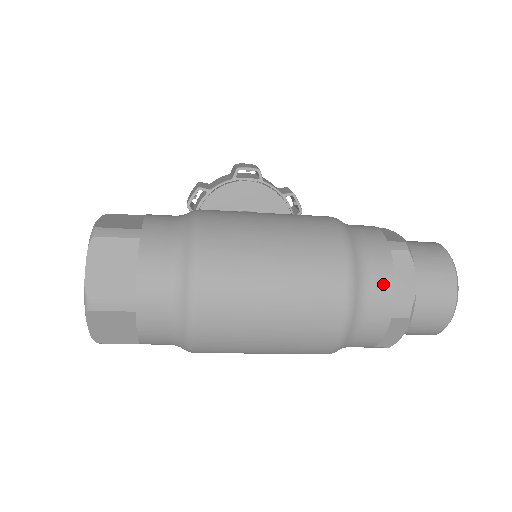
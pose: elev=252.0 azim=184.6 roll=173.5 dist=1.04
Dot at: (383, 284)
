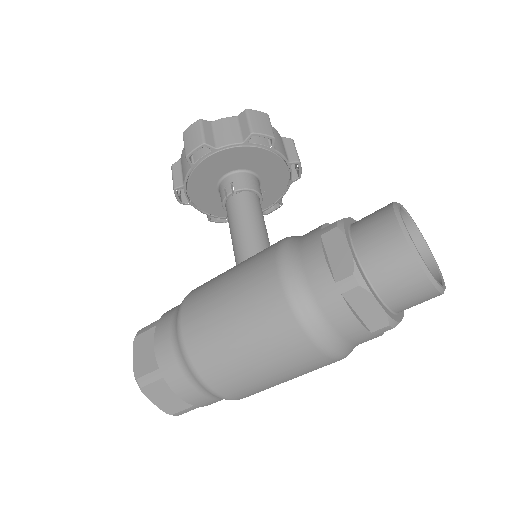
Dot at: (350, 328)
